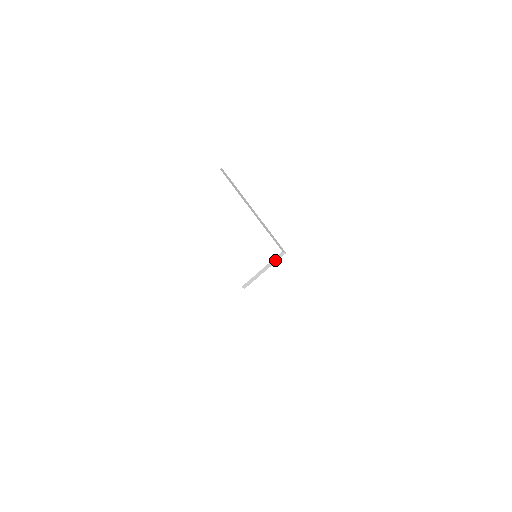
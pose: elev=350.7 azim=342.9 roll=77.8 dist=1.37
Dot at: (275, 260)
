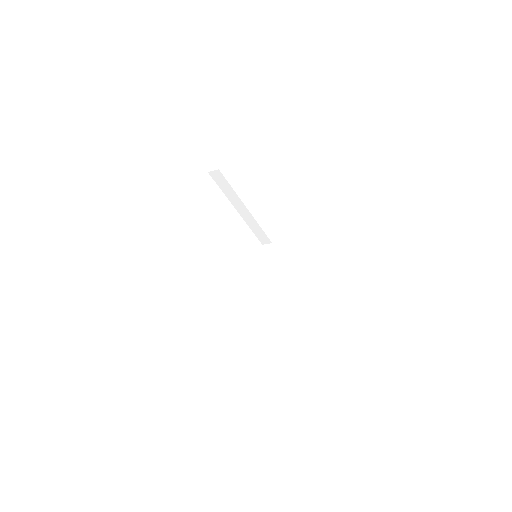
Dot at: (267, 254)
